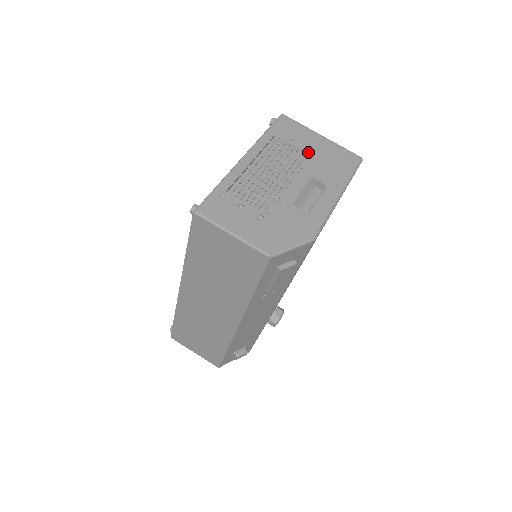
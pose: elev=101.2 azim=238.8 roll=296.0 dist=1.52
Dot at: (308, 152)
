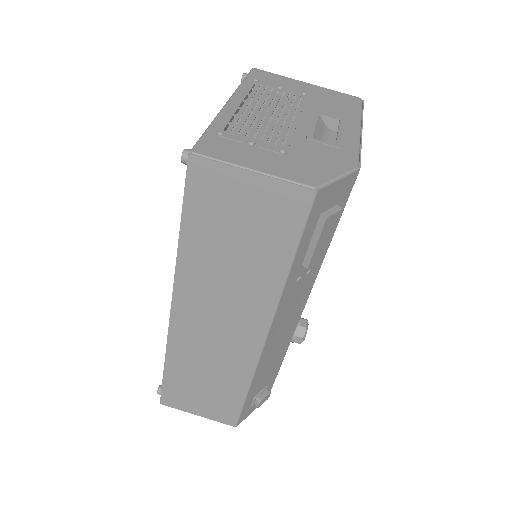
Dot at: (301, 95)
